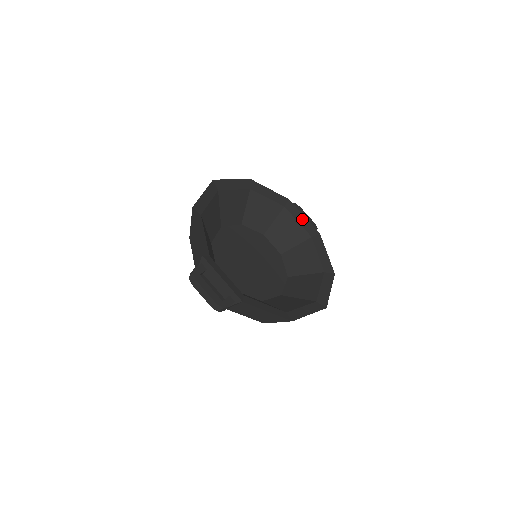
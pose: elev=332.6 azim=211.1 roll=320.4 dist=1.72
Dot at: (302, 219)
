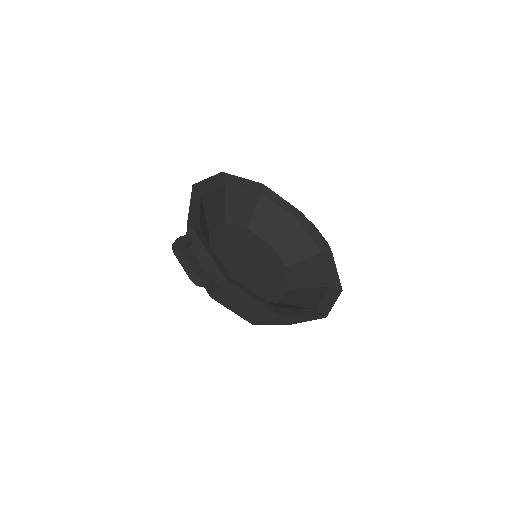
Dot at: (314, 234)
